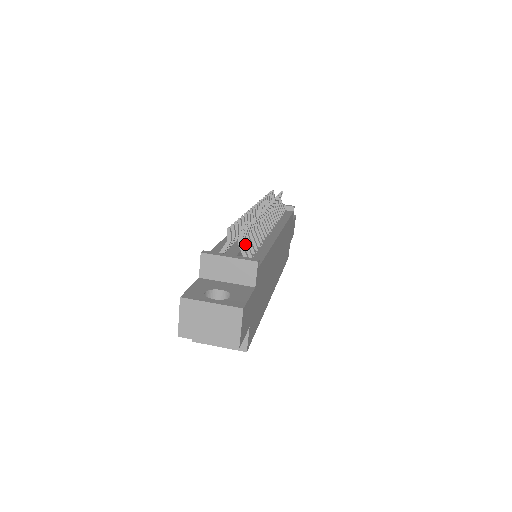
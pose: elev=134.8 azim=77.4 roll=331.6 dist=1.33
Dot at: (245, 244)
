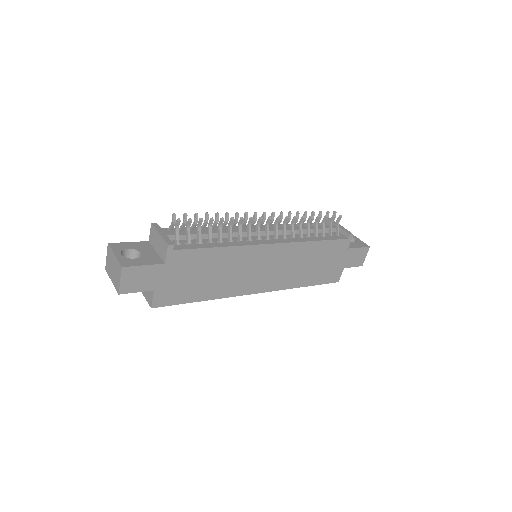
Dot at: (187, 231)
